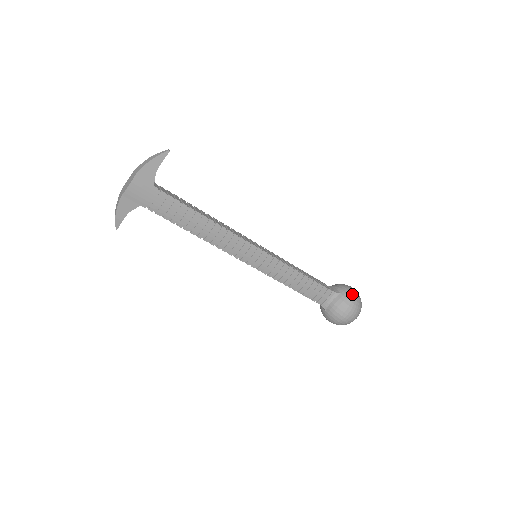
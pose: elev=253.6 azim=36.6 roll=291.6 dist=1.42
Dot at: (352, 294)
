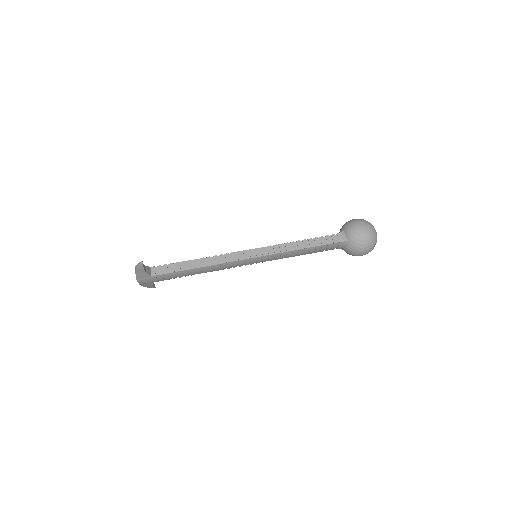
Dot at: (359, 239)
